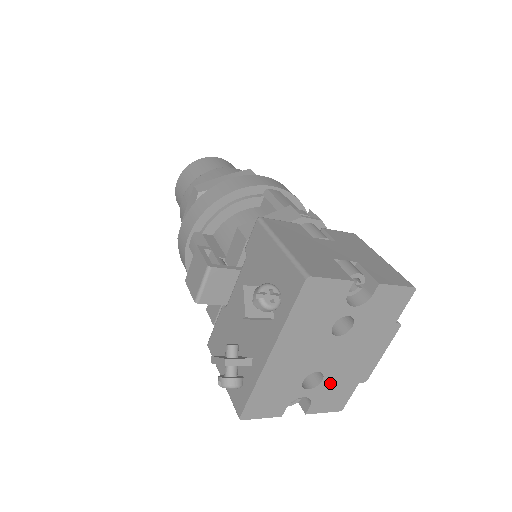
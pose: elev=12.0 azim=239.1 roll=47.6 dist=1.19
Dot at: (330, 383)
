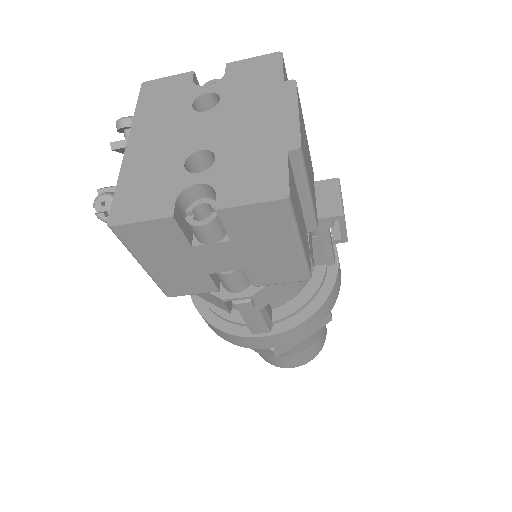
Dot at: (232, 161)
